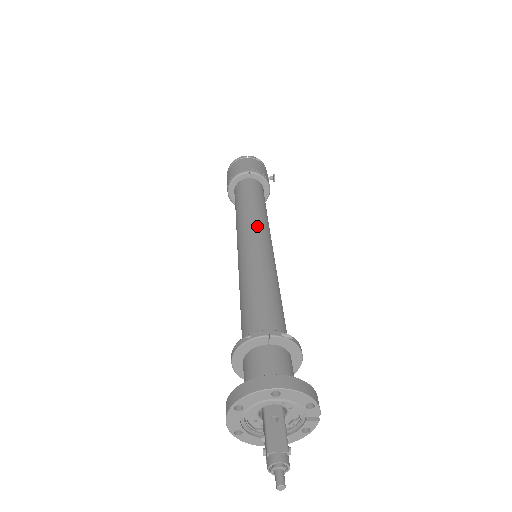
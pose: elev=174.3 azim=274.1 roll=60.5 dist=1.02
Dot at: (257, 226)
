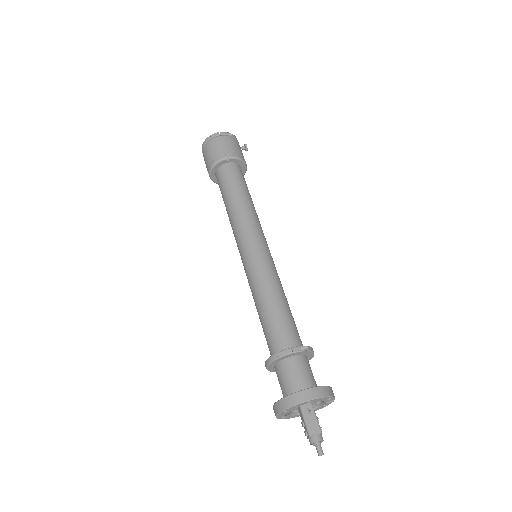
Dot at: (252, 229)
